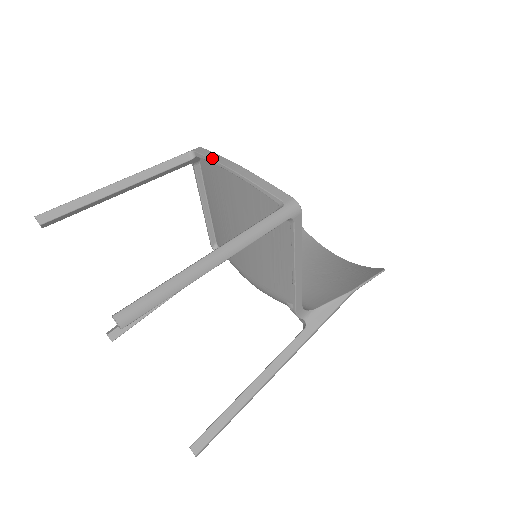
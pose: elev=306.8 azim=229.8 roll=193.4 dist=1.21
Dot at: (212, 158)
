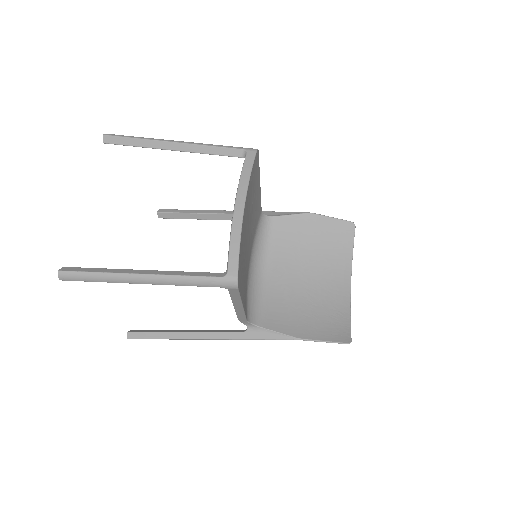
Dot at: (241, 178)
